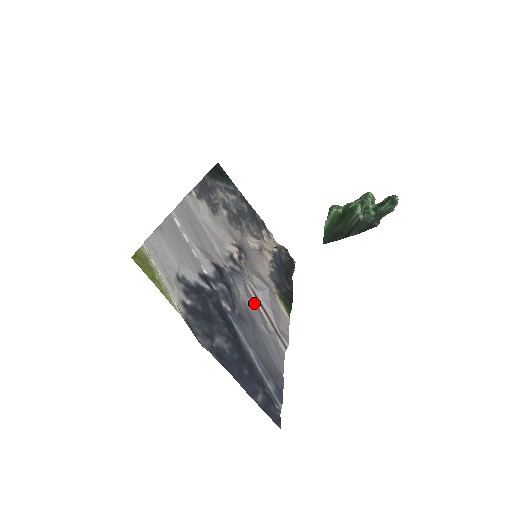
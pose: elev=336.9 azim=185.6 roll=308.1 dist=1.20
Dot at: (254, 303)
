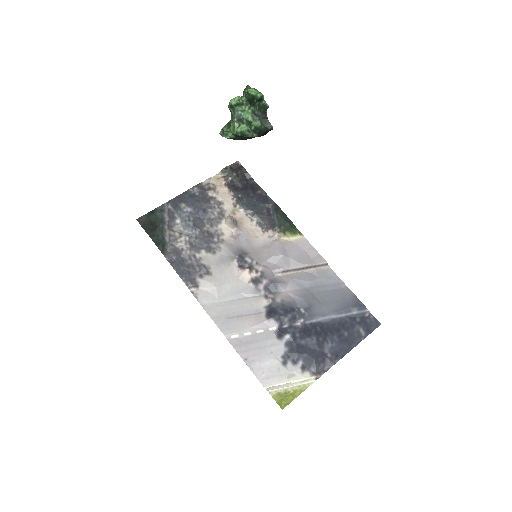
Dot at: (292, 279)
